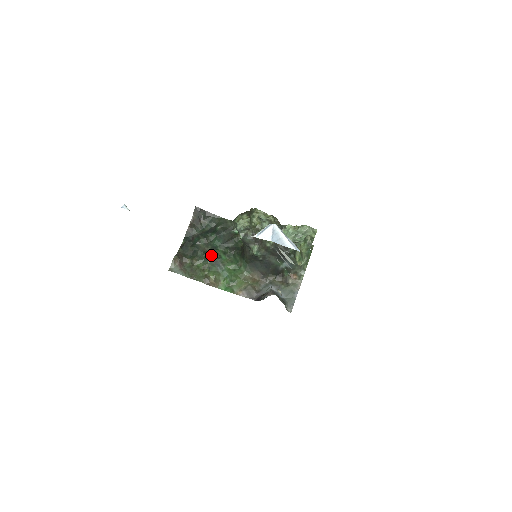
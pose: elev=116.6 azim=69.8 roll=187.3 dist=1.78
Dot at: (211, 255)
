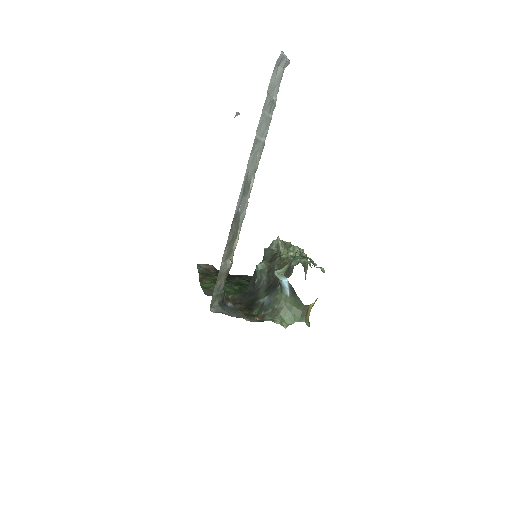
Dot at: (232, 282)
